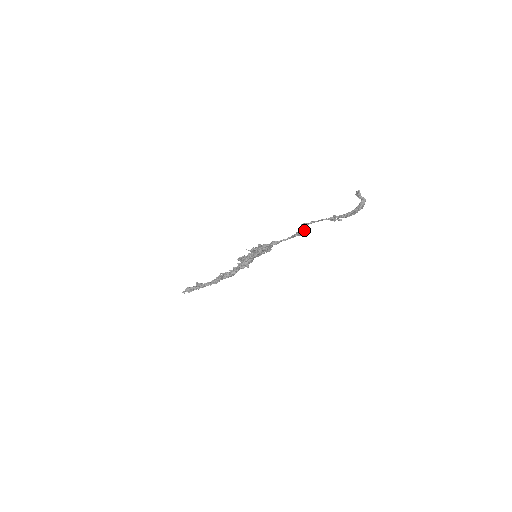
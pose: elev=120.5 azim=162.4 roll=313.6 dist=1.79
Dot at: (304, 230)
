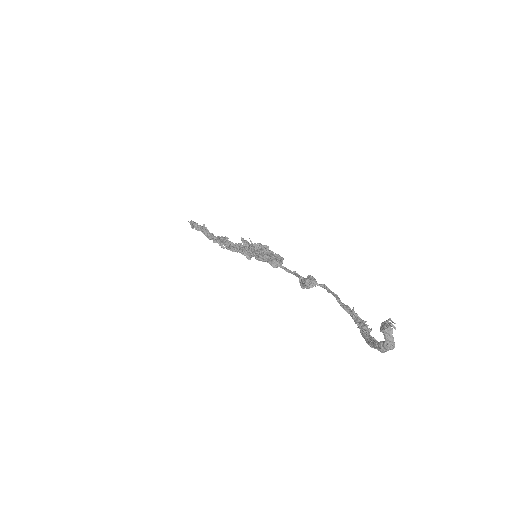
Dot at: occluded
